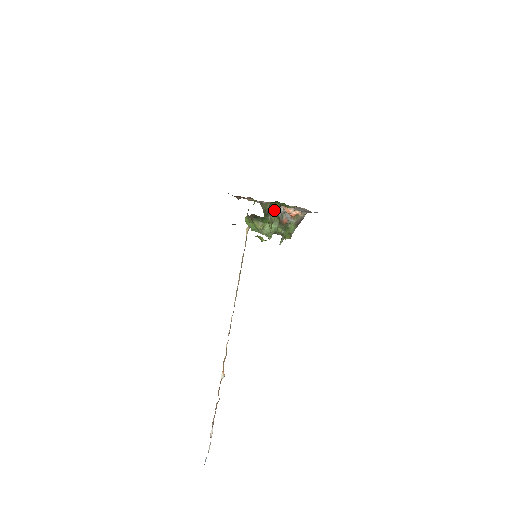
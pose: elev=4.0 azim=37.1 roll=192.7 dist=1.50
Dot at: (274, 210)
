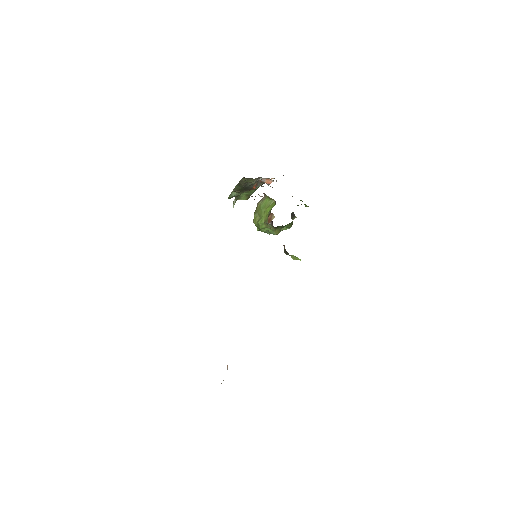
Dot at: occluded
